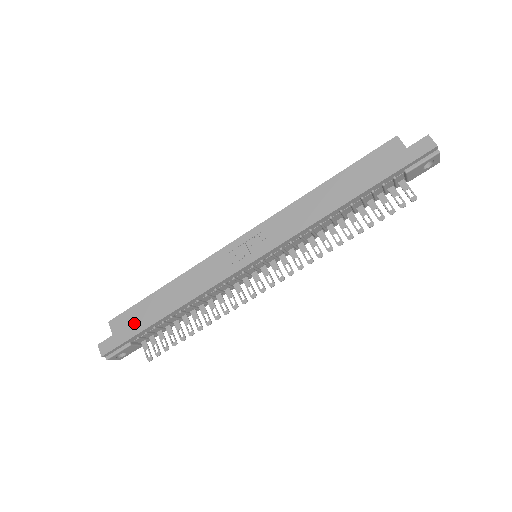
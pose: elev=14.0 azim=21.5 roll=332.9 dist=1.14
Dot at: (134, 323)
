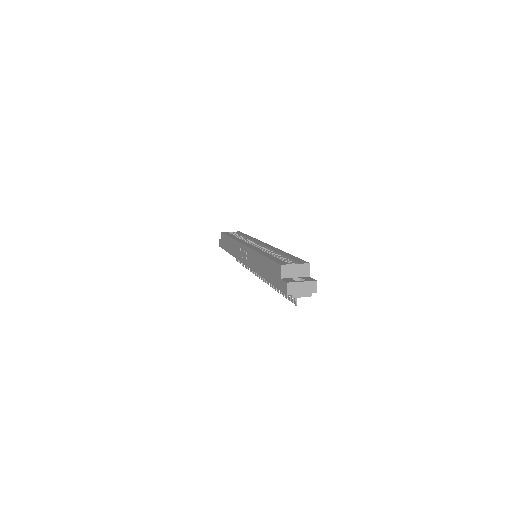
Dot at: (224, 243)
